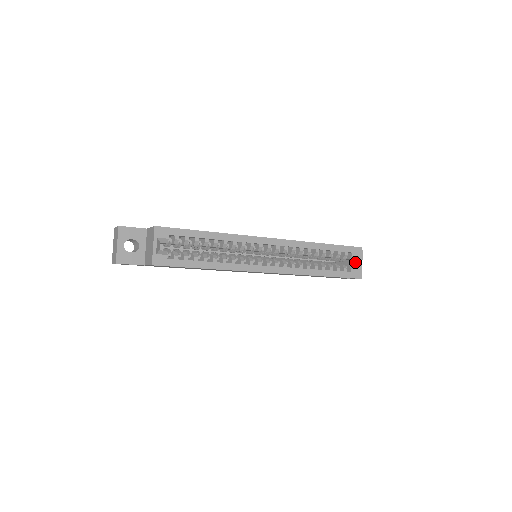
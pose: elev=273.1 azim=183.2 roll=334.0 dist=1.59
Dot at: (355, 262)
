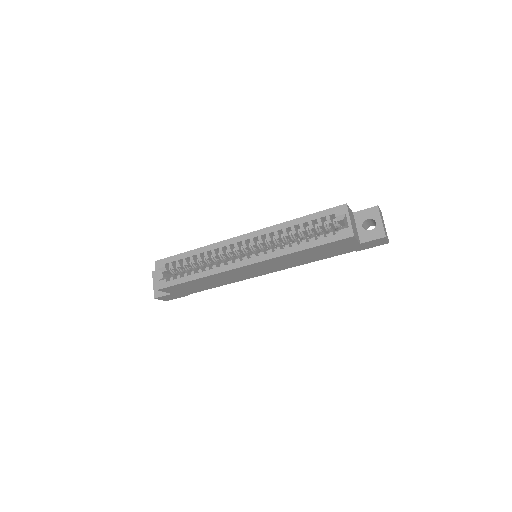
Dot at: (344, 222)
